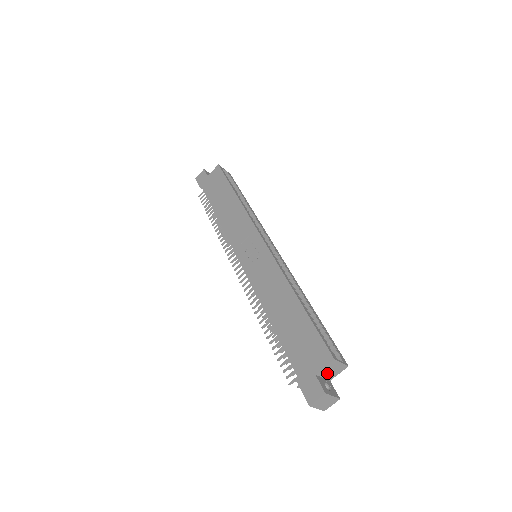
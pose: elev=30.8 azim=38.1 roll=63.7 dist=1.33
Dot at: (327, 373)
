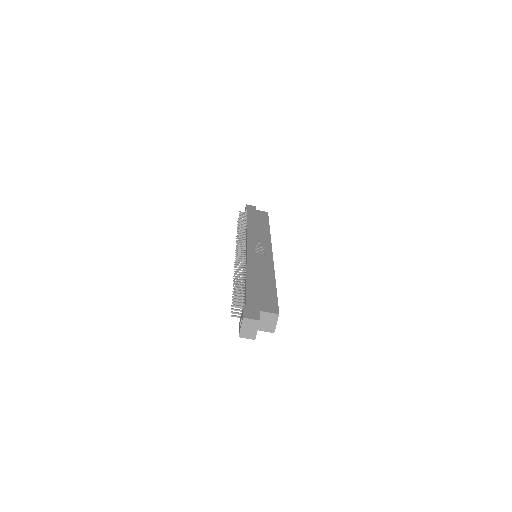
Dot at: (263, 320)
